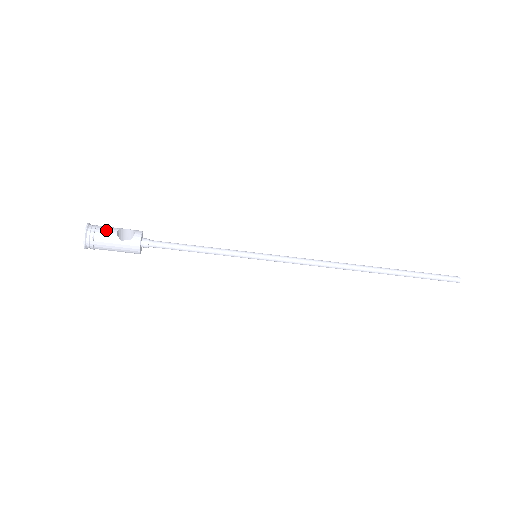
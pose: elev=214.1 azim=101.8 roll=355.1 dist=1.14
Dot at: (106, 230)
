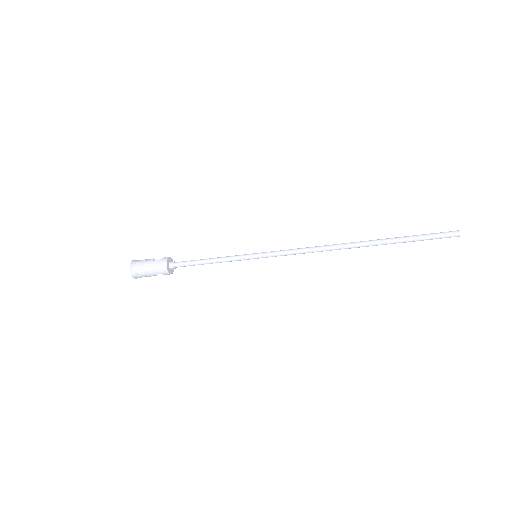
Dot at: (146, 259)
